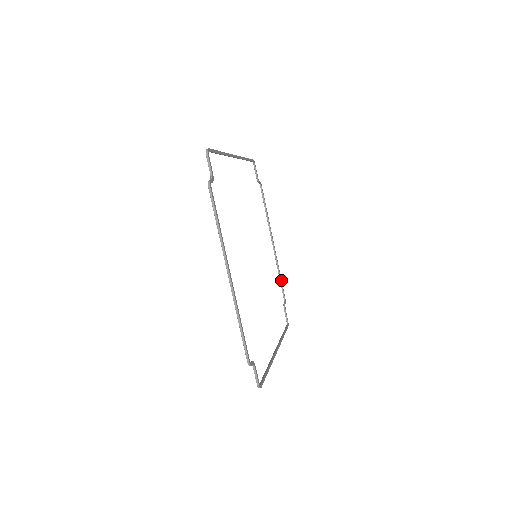
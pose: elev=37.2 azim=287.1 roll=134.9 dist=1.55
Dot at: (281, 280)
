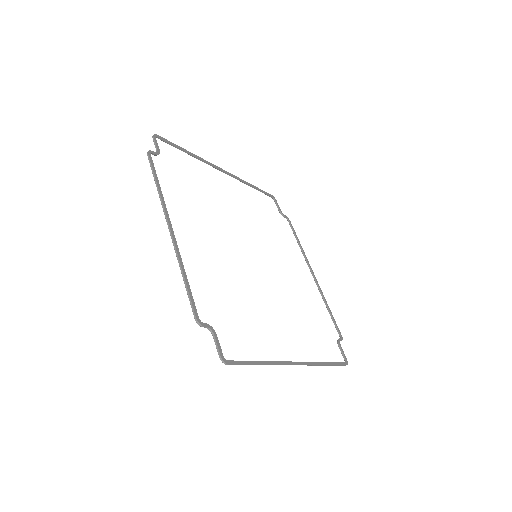
Dot at: (331, 314)
